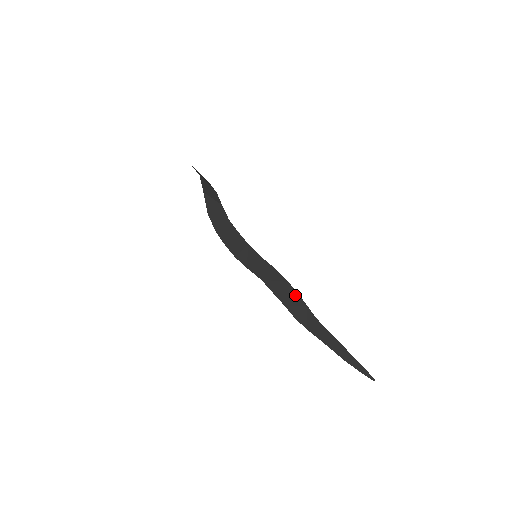
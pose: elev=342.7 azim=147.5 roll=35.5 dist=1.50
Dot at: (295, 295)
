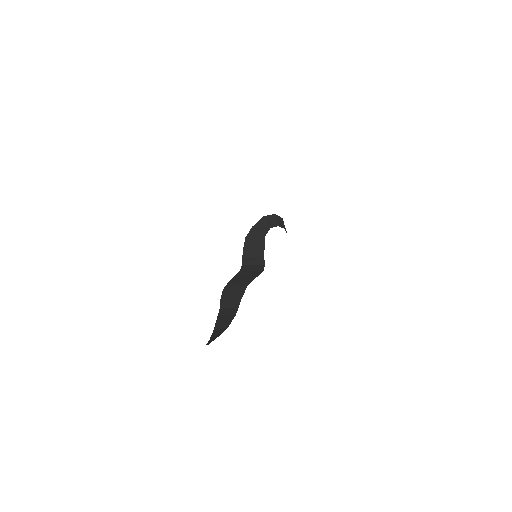
Dot at: (249, 280)
